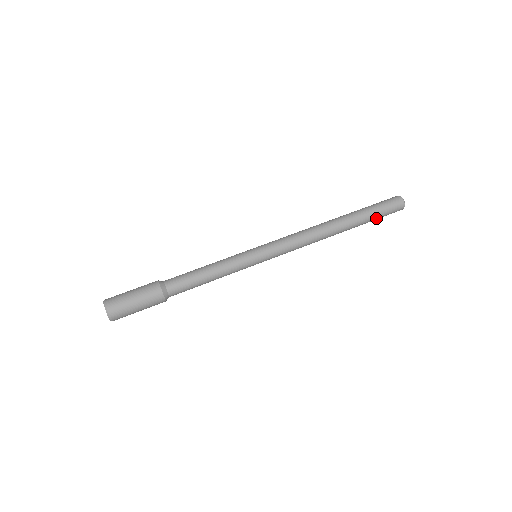
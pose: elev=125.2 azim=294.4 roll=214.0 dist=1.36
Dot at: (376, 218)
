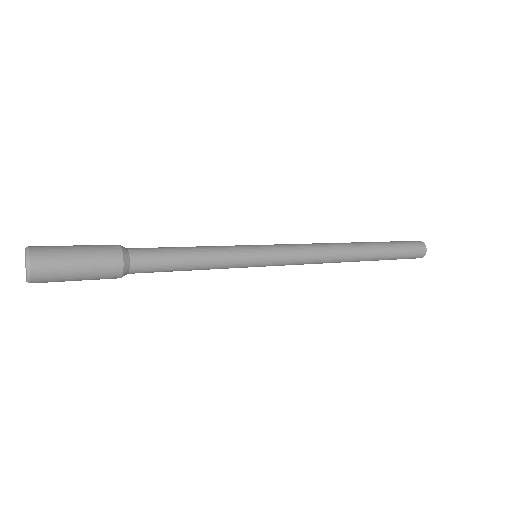
Dot at: (398, 254)
